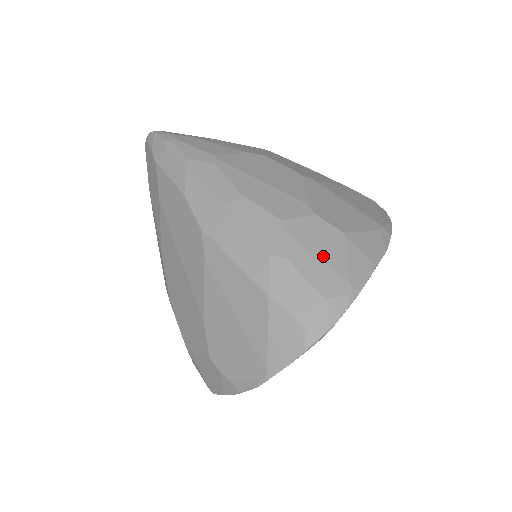
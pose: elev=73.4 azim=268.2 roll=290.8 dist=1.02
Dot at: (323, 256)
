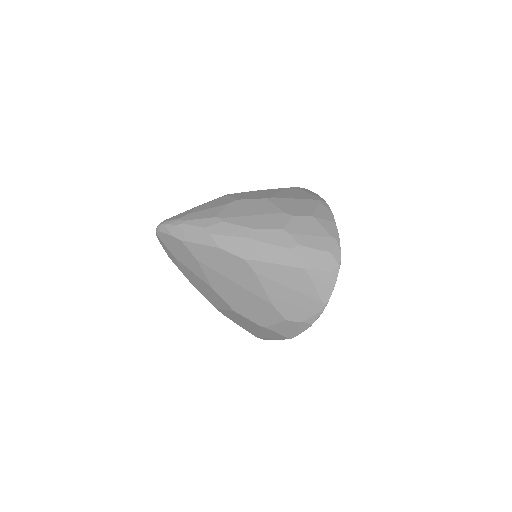
Dot at: (313, 233)
